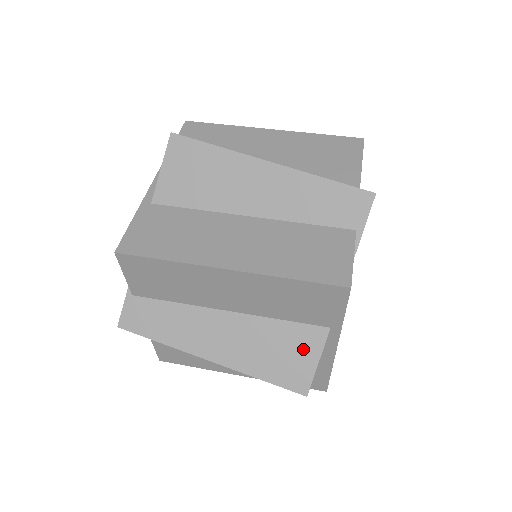
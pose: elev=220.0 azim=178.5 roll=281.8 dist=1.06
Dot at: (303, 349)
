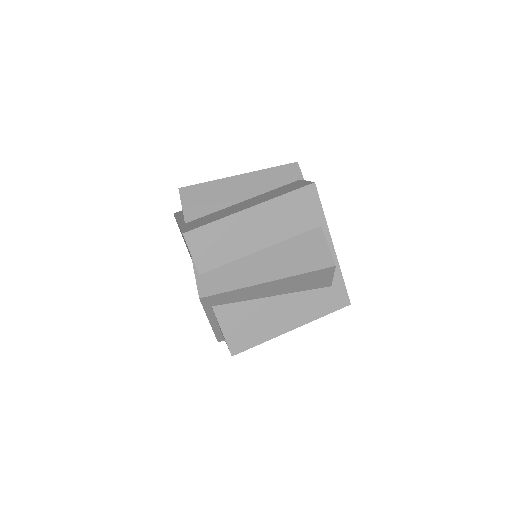
Dot at: (315, 244)
